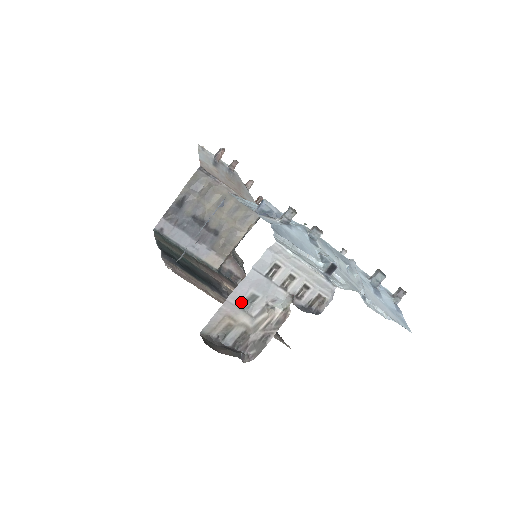
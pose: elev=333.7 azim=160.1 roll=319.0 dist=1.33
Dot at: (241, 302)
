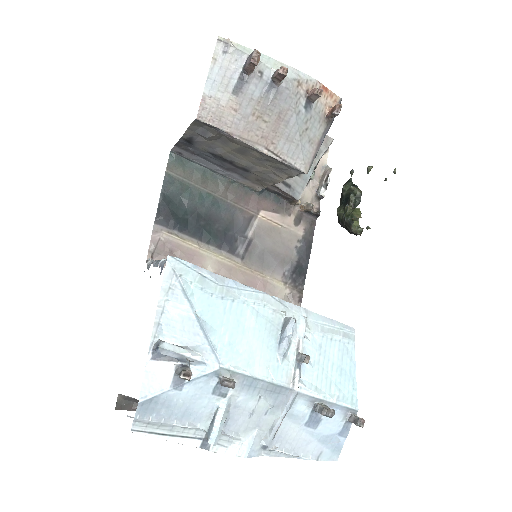
Dot at: occluded
